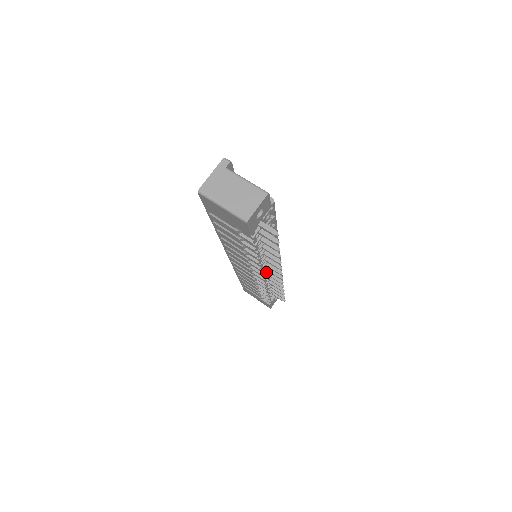
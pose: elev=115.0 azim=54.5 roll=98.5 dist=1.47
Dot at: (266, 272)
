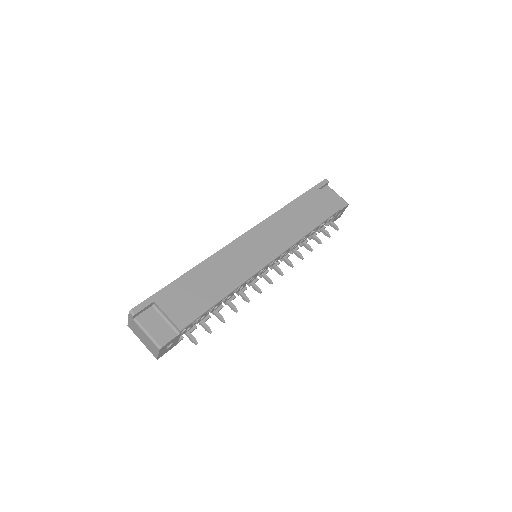
Dot at: occluded
